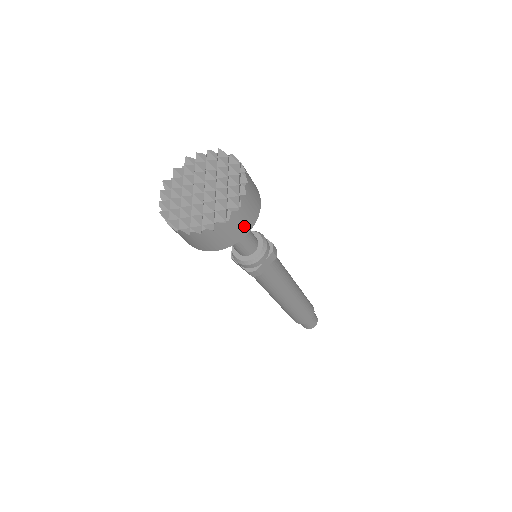
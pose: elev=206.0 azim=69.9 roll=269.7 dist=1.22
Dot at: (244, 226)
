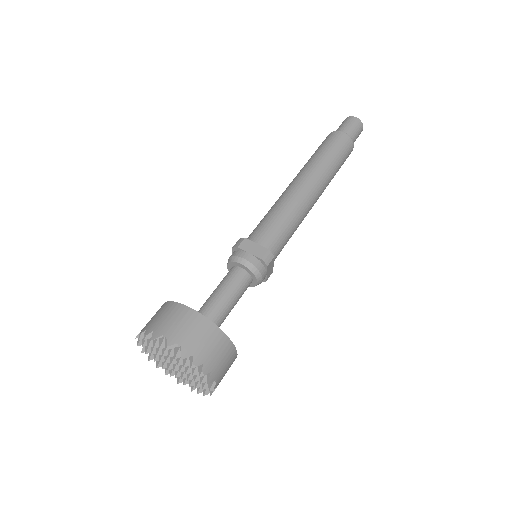
Dot at: (230, 364)
